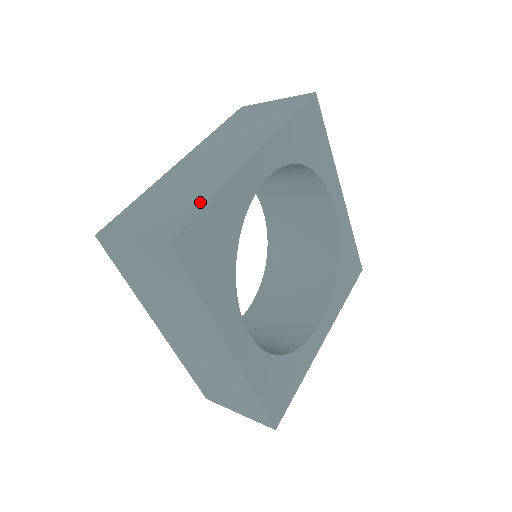
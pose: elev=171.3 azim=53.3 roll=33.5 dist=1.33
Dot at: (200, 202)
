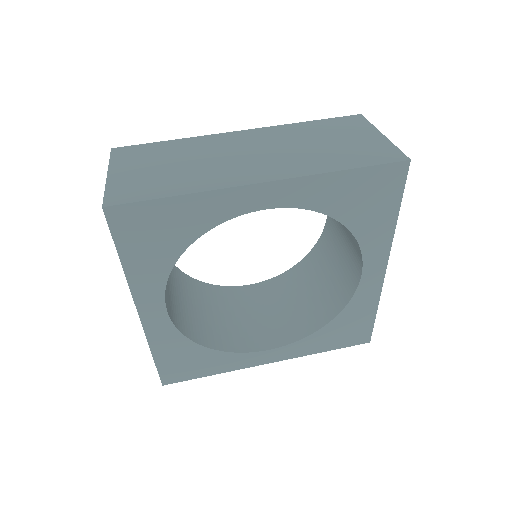
Dot at: occluded
